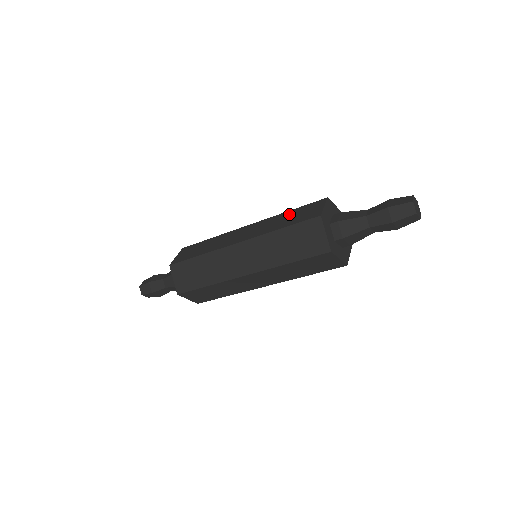
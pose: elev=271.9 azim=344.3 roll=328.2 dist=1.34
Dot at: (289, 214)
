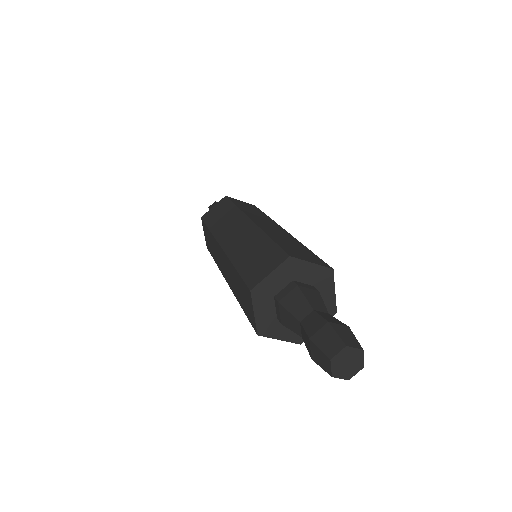
Dot at: (261, 245)
